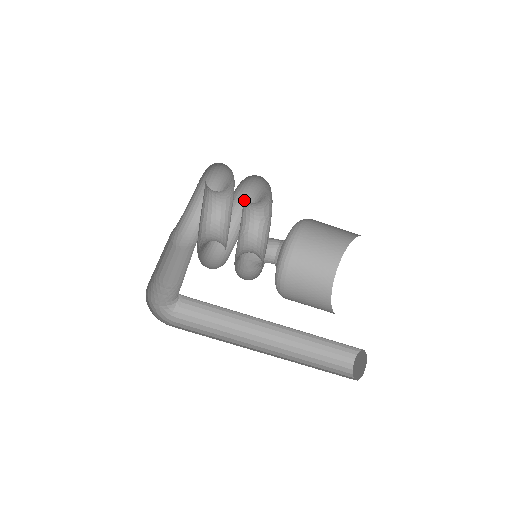
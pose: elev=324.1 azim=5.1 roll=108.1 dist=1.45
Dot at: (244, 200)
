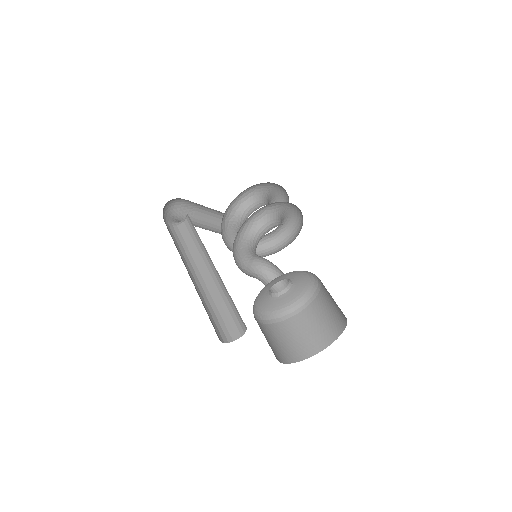
Dot at: (277, 213)
